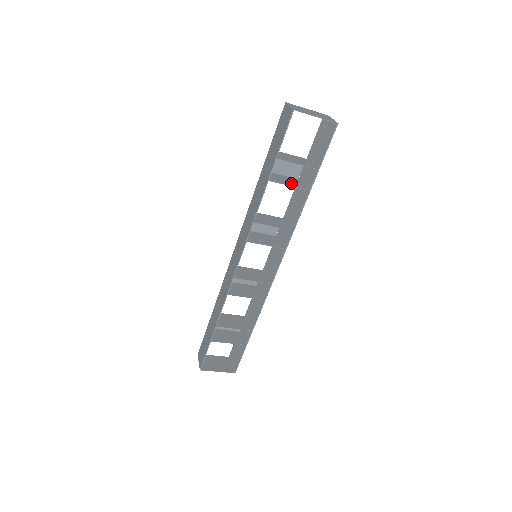
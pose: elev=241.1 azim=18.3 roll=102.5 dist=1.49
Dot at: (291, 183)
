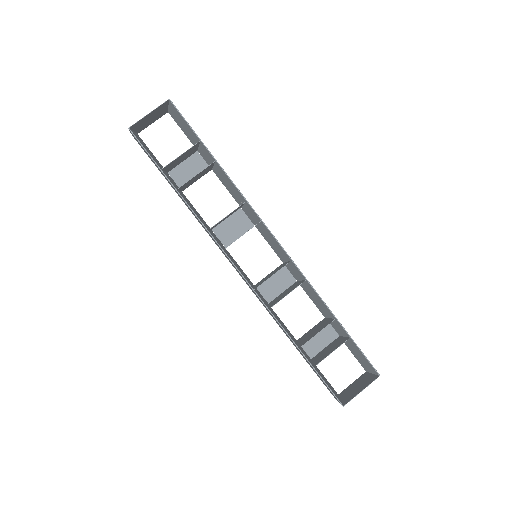
Dot at: (200, 174)
